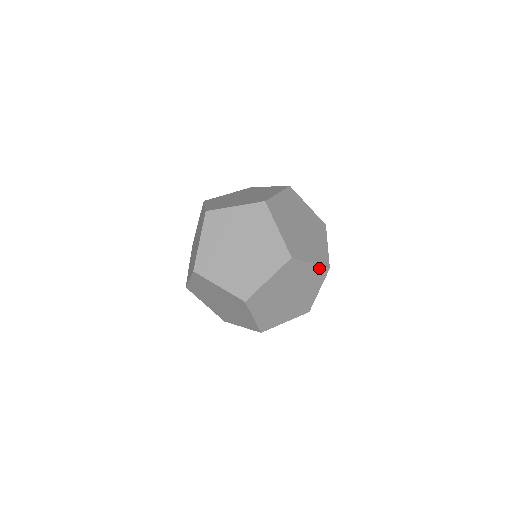
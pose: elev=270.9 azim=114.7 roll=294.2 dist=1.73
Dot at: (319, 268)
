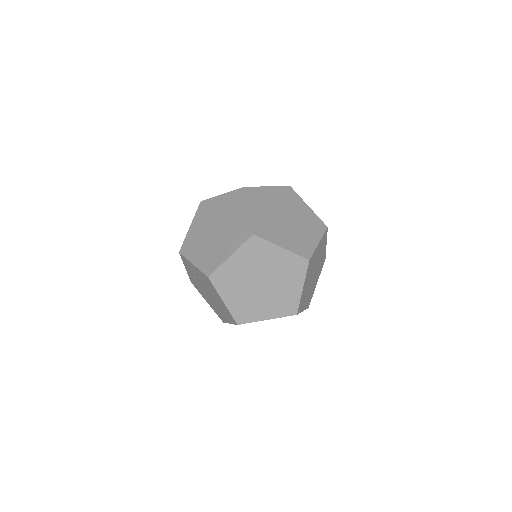
Dot at: (323, 237)
